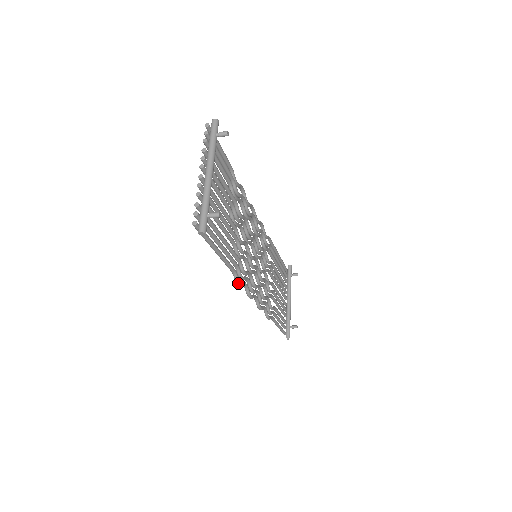
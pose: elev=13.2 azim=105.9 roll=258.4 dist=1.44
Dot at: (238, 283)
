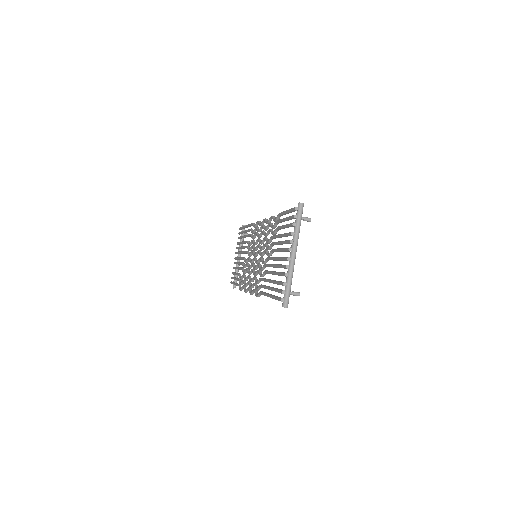
Dot at: occluded
